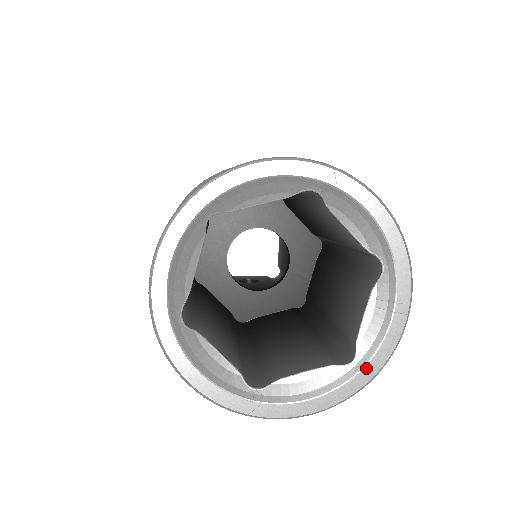
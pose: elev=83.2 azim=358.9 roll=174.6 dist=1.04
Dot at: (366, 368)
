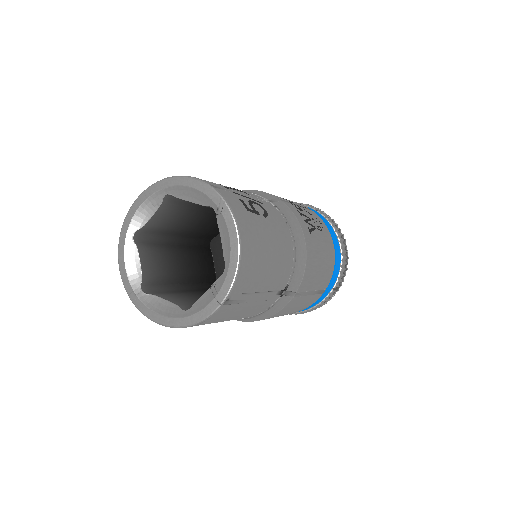
Dot at: (188, 318)
